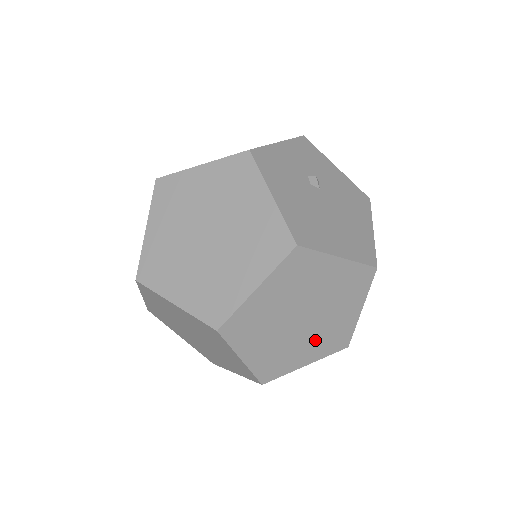
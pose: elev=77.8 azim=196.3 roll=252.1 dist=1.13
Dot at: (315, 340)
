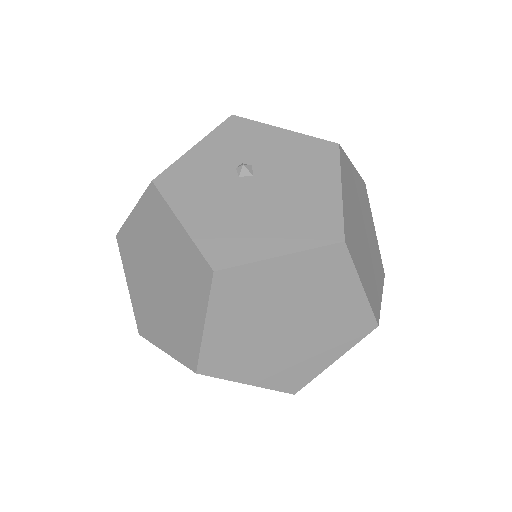
Dot at: (324, 337)
